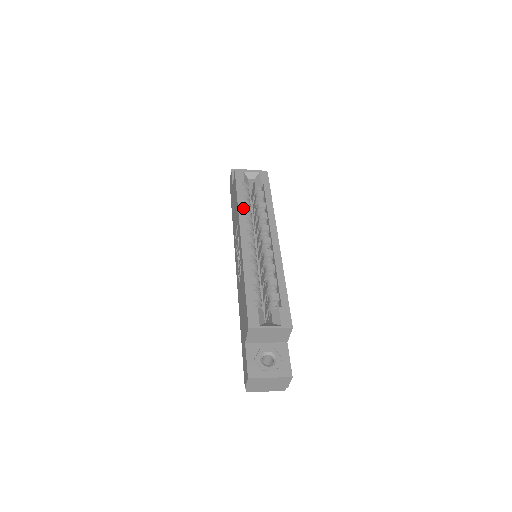
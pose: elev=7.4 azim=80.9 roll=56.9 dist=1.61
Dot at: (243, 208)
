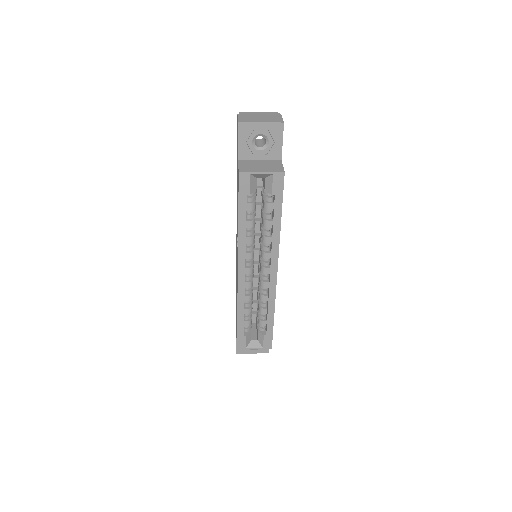
Dot at: (244, 237)
